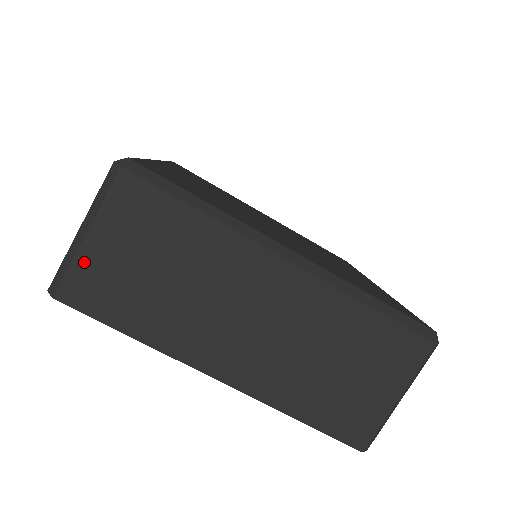
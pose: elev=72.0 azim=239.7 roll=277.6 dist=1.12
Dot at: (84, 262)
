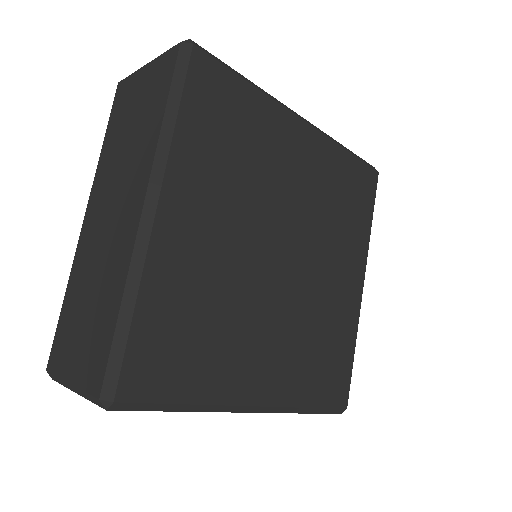
Dot at: occluded
